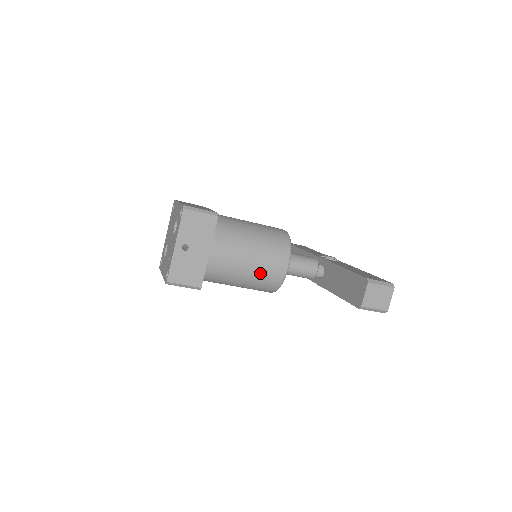
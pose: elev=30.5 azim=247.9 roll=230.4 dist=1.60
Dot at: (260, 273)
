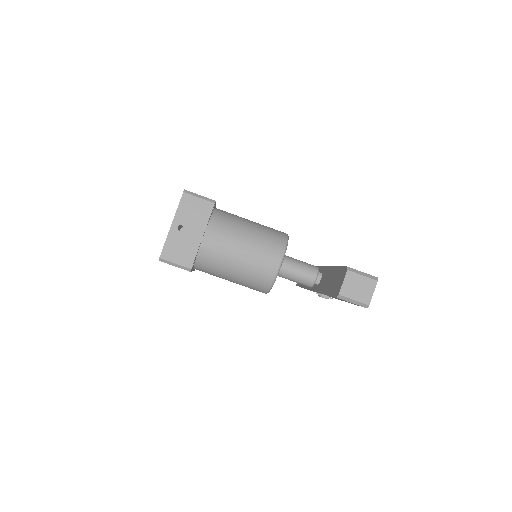
Dot at: (252, 265)
